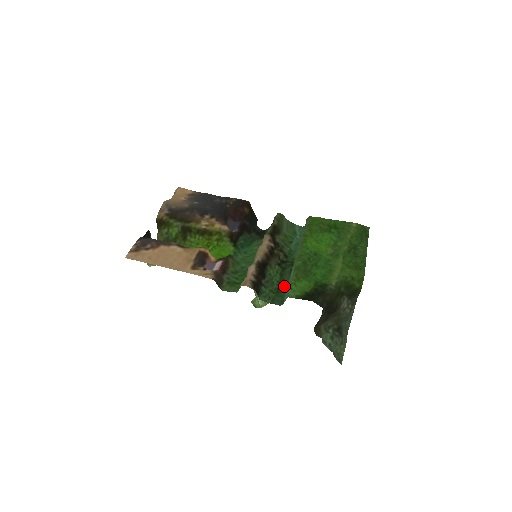
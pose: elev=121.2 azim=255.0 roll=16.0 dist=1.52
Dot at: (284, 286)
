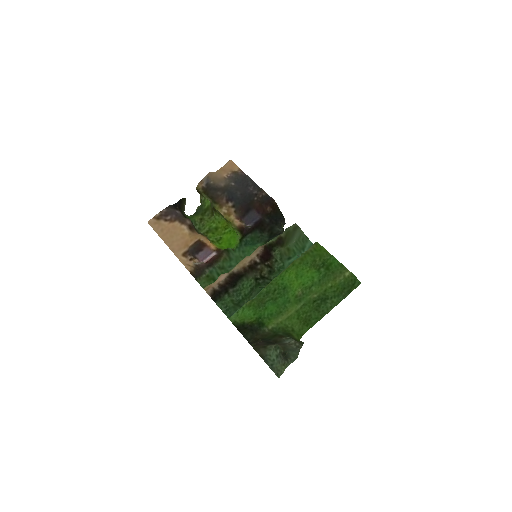
Dot at: (247, 301)
